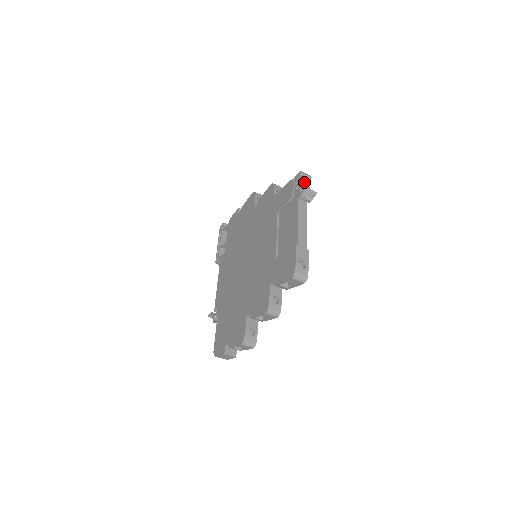
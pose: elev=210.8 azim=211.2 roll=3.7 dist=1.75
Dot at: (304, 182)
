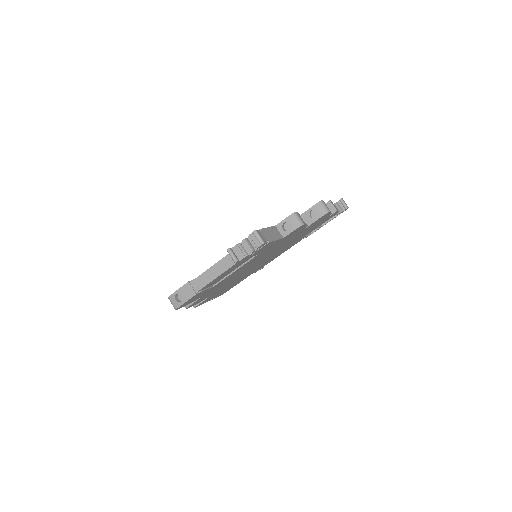
Dot at: (253, 242)
